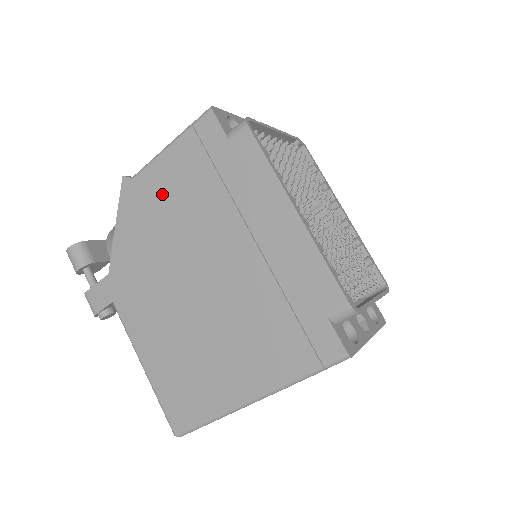
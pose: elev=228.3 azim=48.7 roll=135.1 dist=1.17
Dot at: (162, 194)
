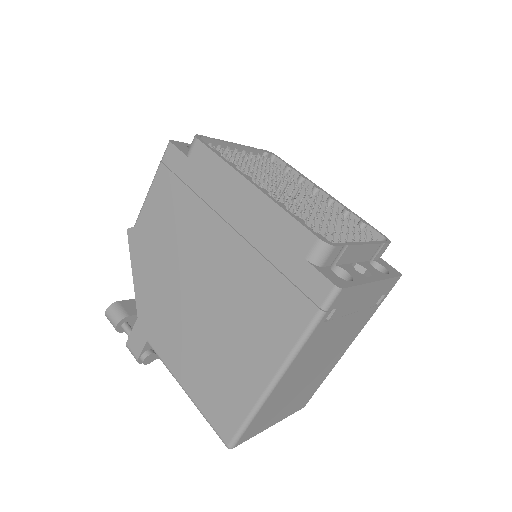
Dot at: (156, 227)
